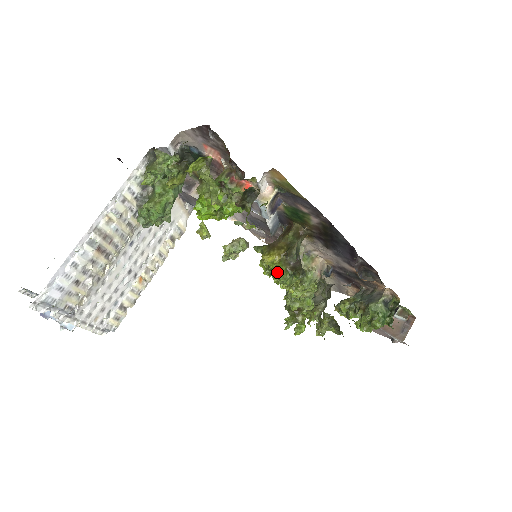
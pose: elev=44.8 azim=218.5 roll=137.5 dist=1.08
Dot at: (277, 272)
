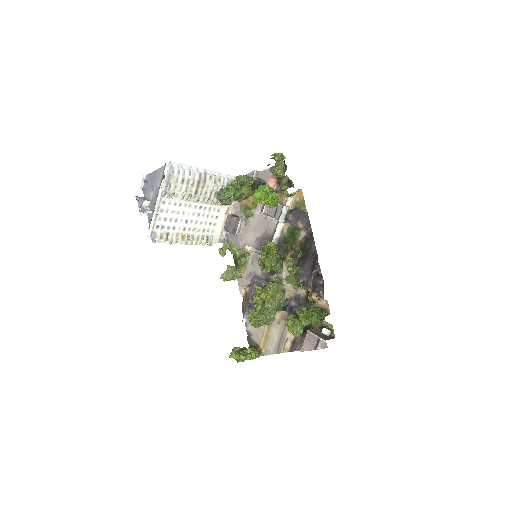
Dot at: (272, 251)
